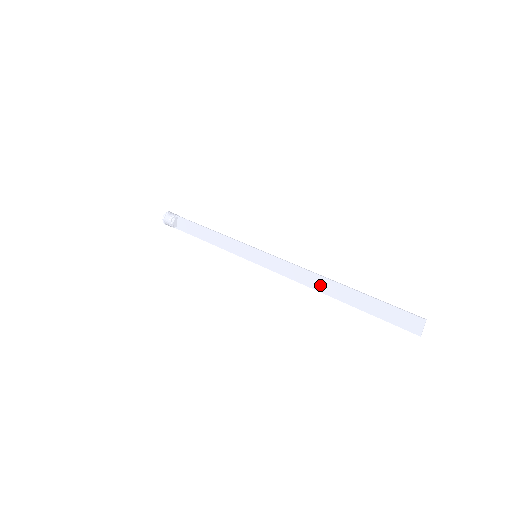
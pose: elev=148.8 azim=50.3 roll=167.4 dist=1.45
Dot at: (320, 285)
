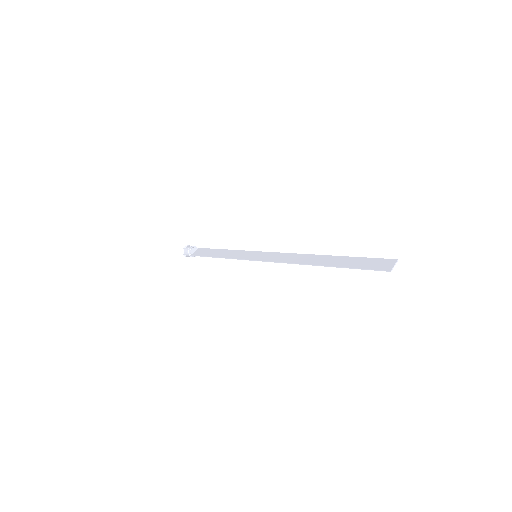
Dot at: (307, 260)
